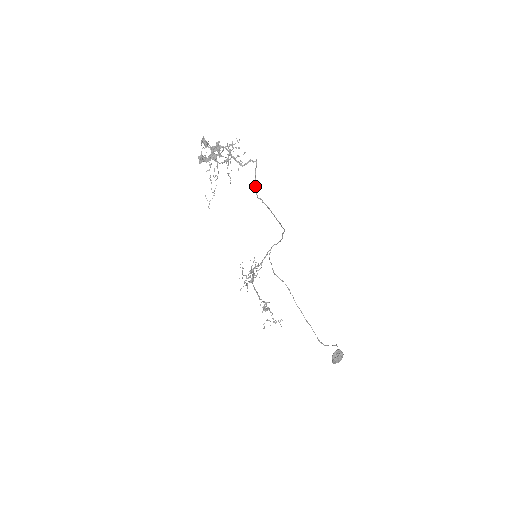
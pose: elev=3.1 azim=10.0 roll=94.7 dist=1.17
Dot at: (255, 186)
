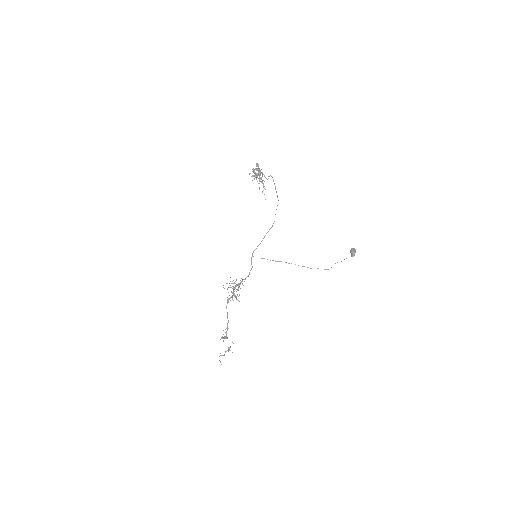
Dot at: (275, 189)
